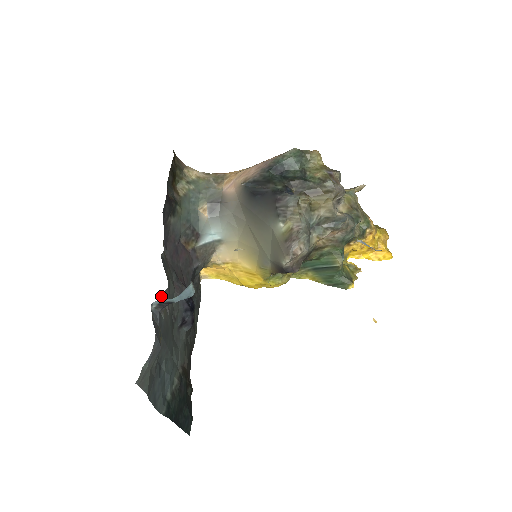
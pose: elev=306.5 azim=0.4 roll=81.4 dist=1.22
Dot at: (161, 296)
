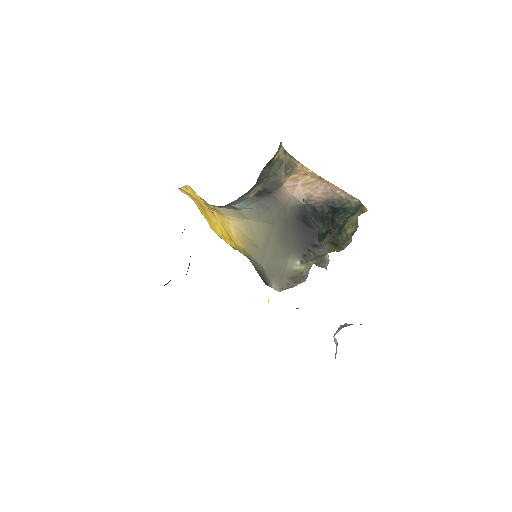
Dot at: occluded
